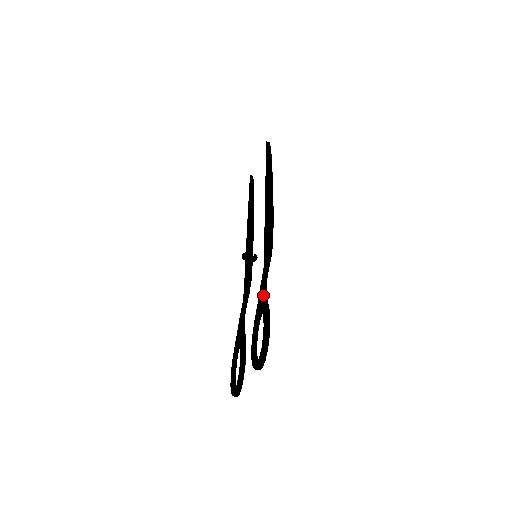
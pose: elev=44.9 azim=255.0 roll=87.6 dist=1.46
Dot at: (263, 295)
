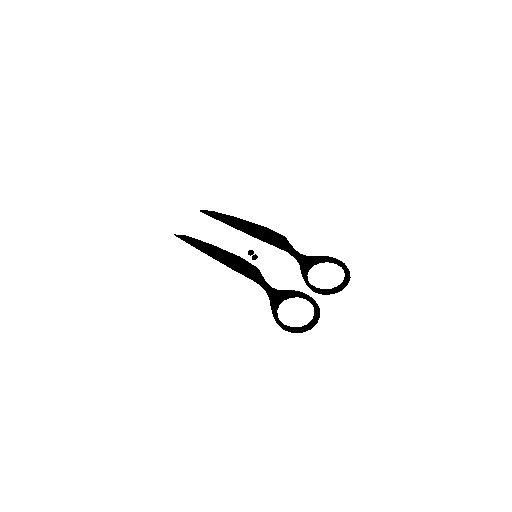
Dot at: (309, 256)
